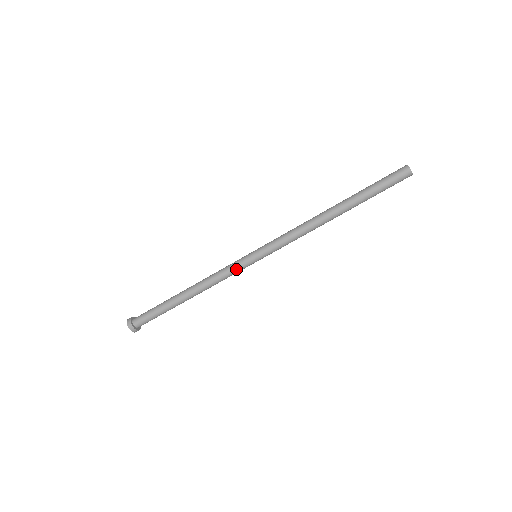
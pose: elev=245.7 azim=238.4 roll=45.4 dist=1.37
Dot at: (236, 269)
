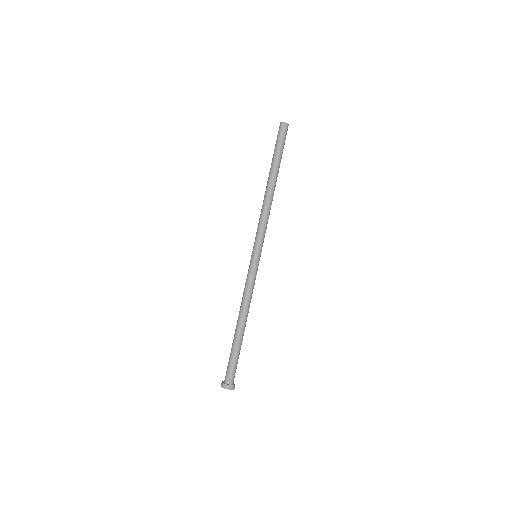
Dot at: (248, 274)
